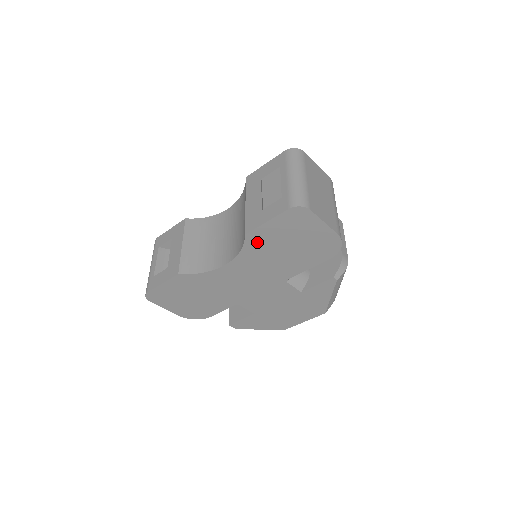
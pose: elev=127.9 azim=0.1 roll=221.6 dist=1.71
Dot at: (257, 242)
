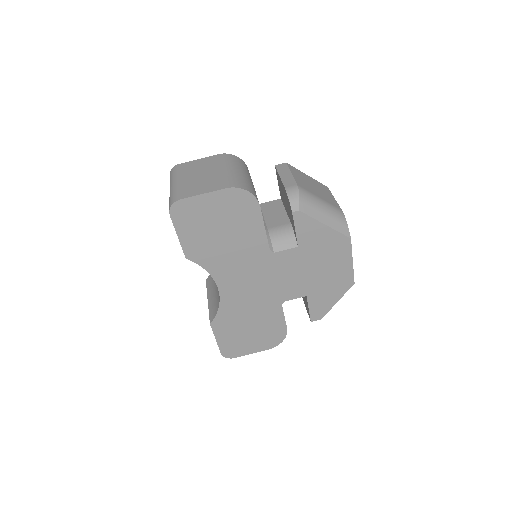
Dot at: (201, 254)
